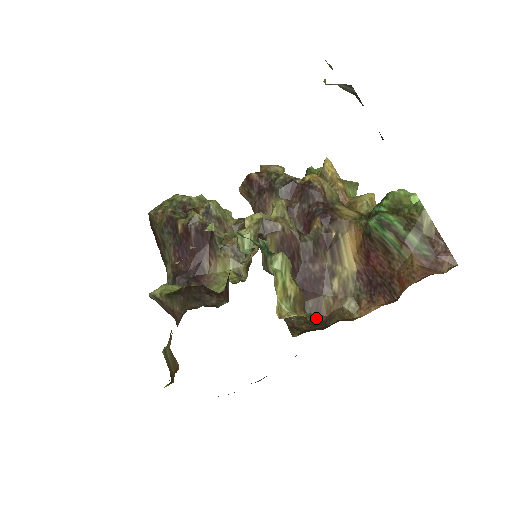
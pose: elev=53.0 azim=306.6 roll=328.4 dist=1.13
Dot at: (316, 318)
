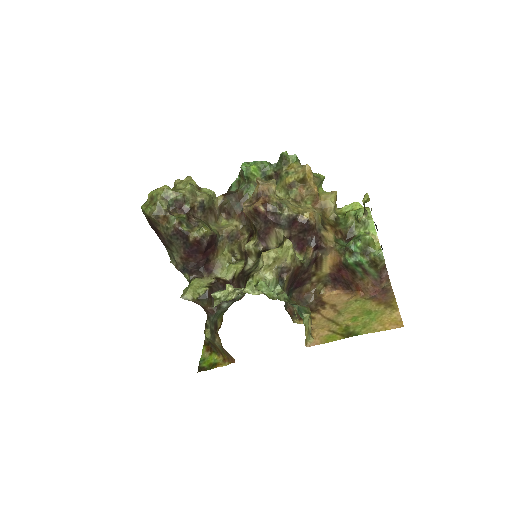
Dot at: (299, 296)
